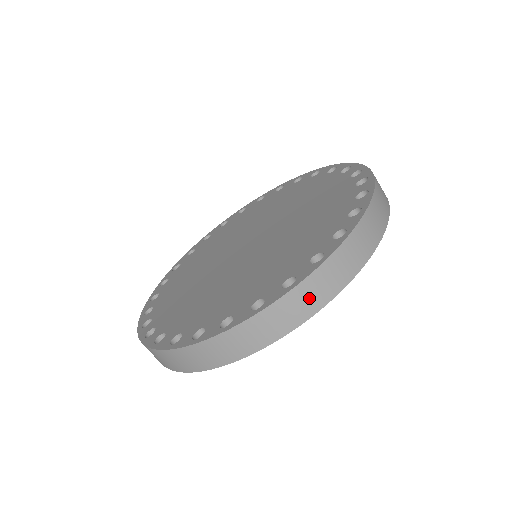
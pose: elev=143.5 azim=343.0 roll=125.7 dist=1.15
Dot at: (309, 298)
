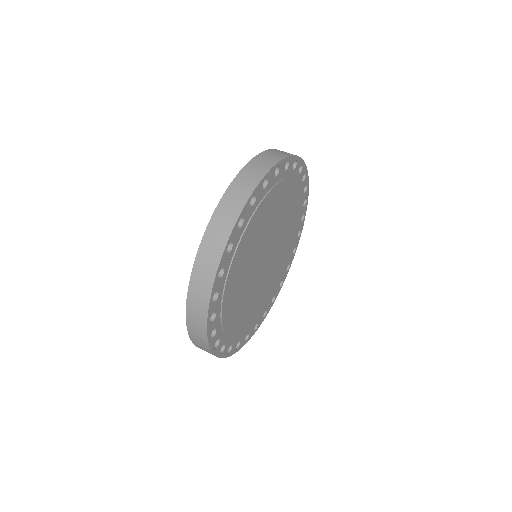
Dot at: (206, 266)
